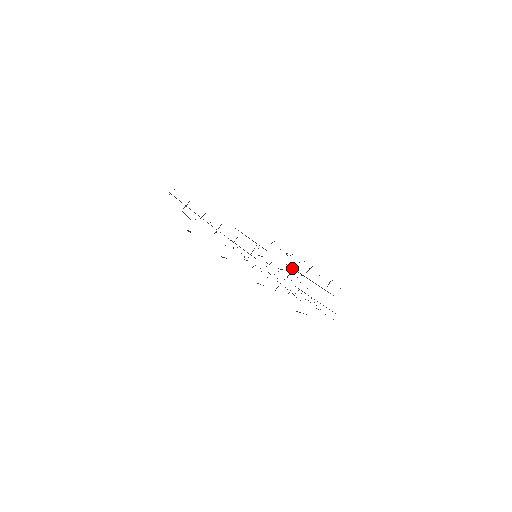
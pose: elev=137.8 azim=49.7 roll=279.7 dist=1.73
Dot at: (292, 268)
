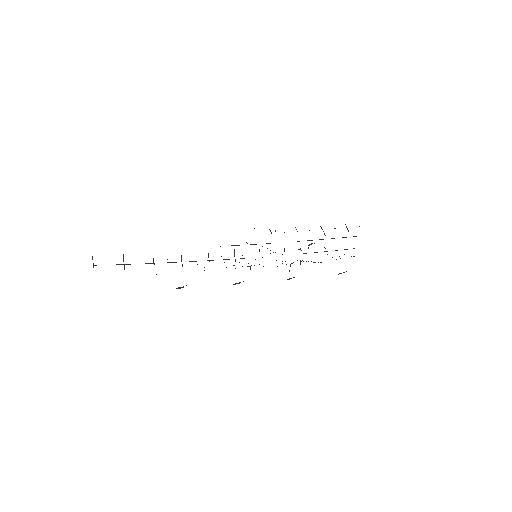
Dot at: occluded
